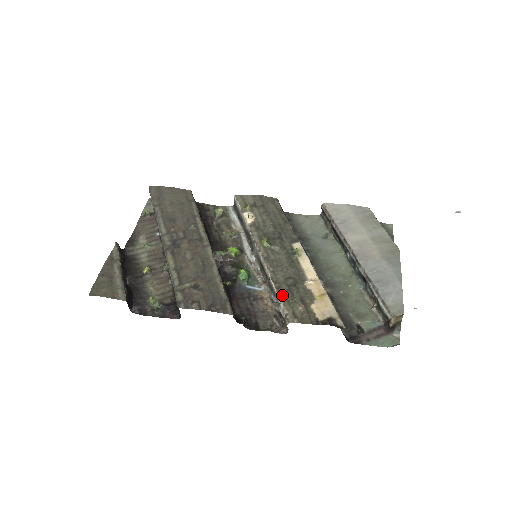
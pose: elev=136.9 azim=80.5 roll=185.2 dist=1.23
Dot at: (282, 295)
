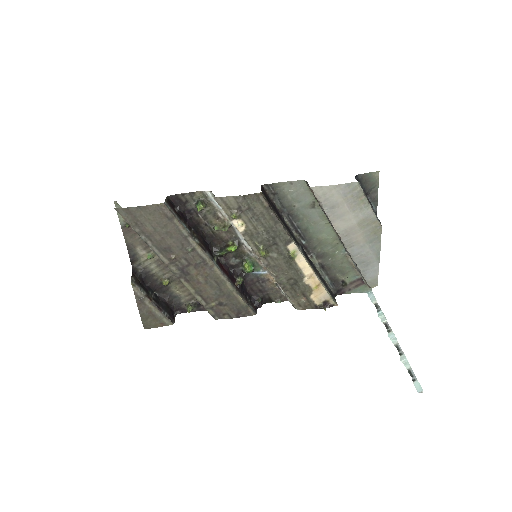
Dot at: (287, 293)
